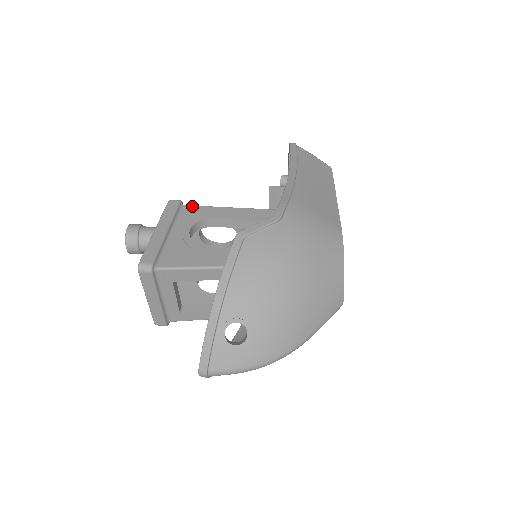
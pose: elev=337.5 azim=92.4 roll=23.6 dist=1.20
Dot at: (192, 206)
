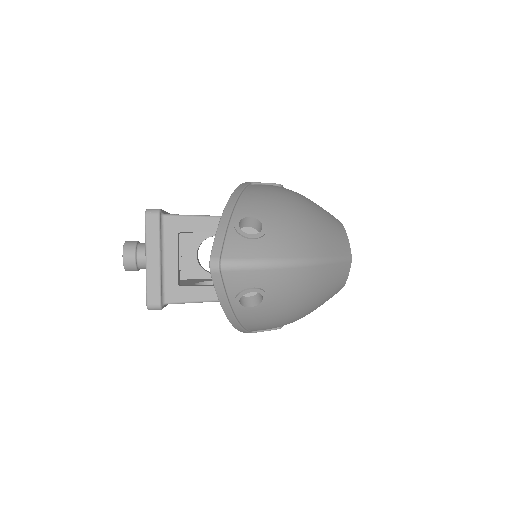
Dot at: occluded
